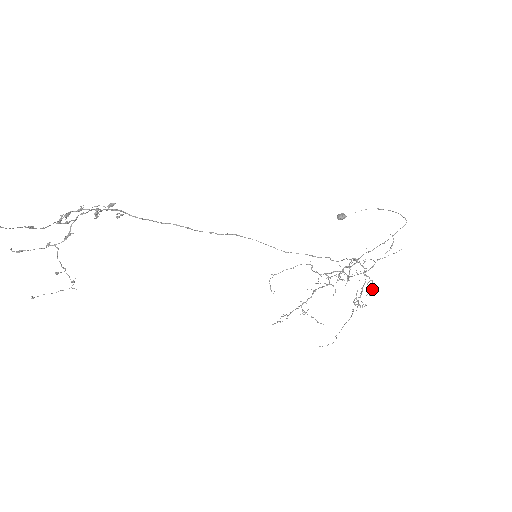
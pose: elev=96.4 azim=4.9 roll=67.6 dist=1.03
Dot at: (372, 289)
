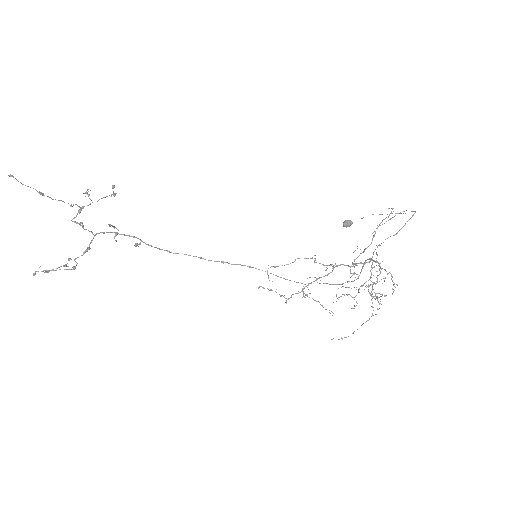
Dot at: (393, 285)
